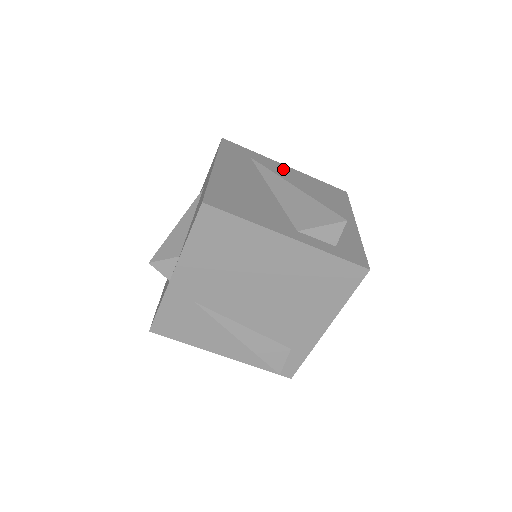
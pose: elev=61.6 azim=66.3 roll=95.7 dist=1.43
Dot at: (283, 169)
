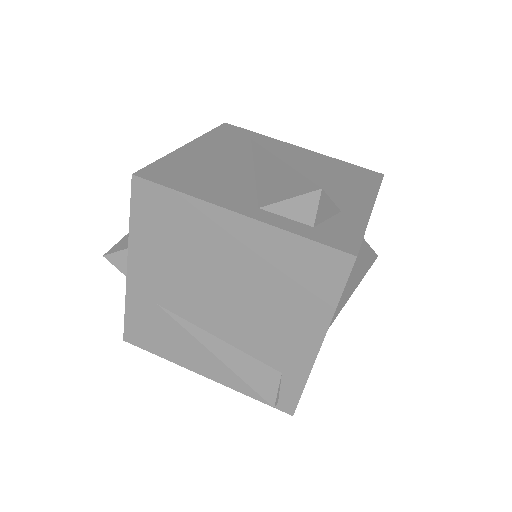
Dot at: (293, 150)
